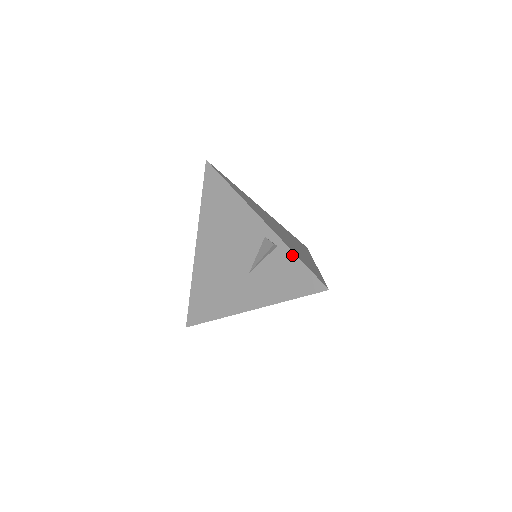
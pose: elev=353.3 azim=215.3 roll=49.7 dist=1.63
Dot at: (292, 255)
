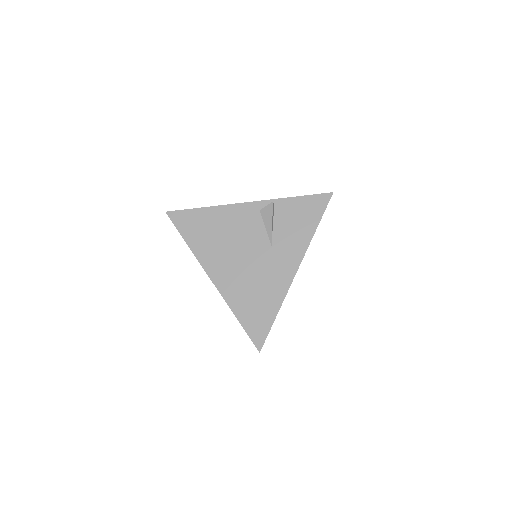
Dot at: (290, 200)
